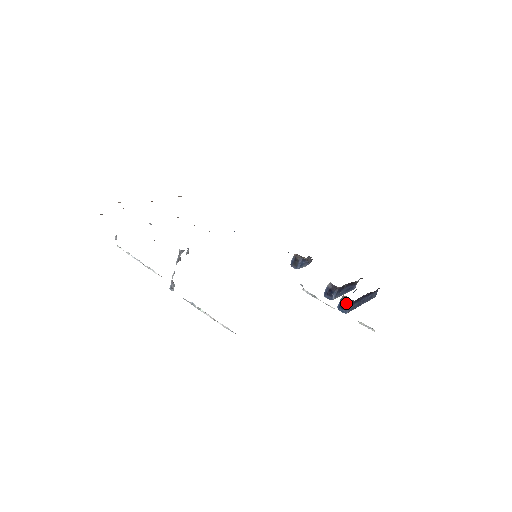
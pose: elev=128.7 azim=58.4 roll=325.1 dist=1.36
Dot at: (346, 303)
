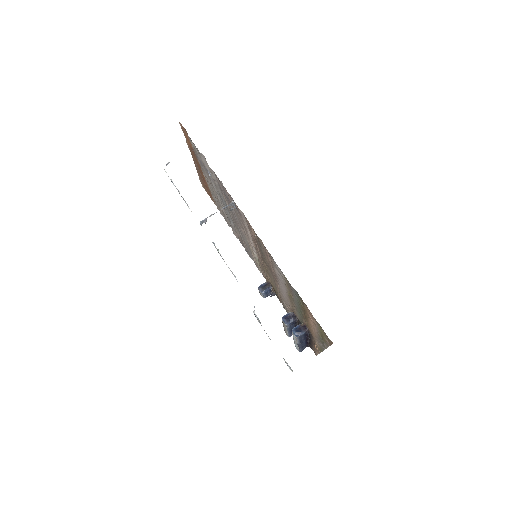
Dot at: (302, 329)
